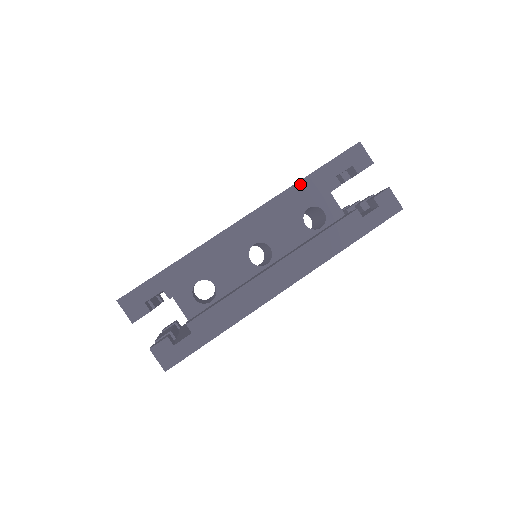
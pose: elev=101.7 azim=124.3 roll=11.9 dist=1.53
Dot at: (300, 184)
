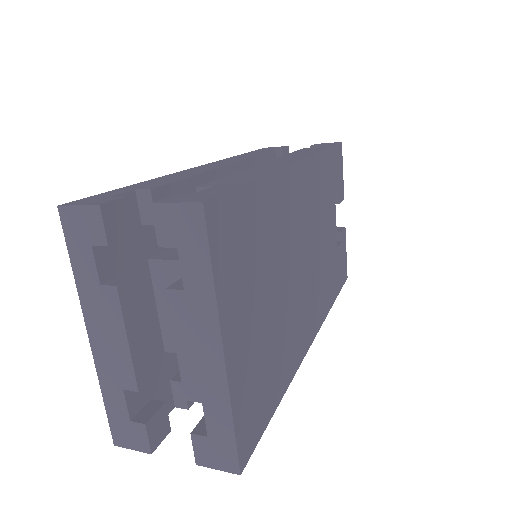
Dot at: (237, 156)
